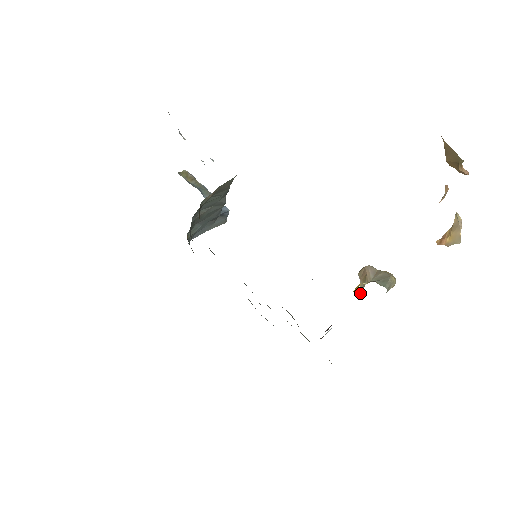
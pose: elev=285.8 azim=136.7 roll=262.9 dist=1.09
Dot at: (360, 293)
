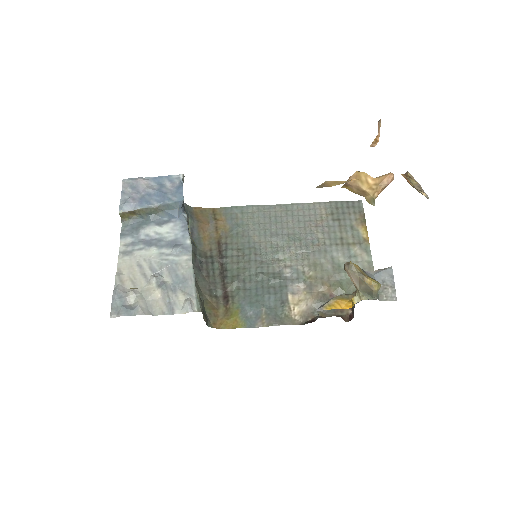
Dot at: occluded
